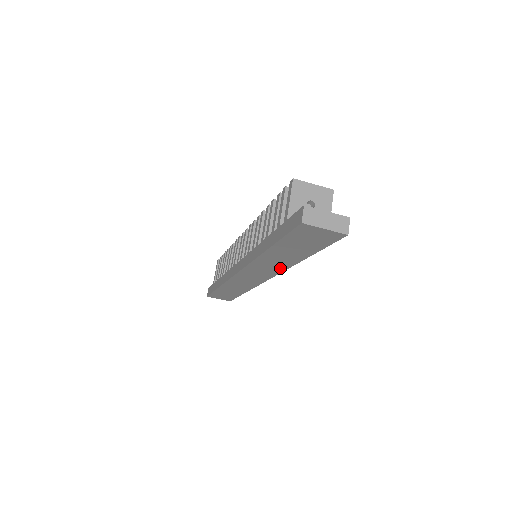
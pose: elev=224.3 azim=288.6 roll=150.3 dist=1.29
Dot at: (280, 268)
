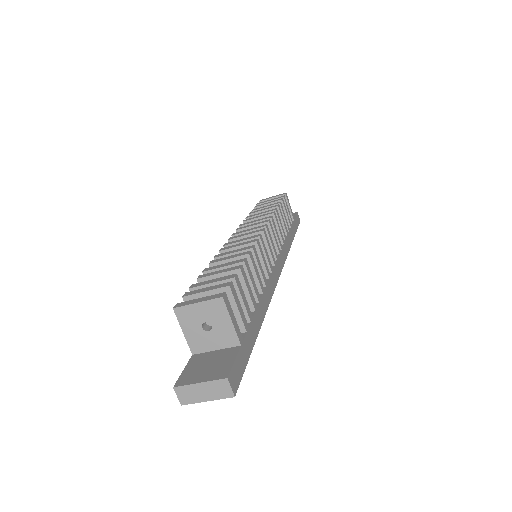
Dot at: occluded
